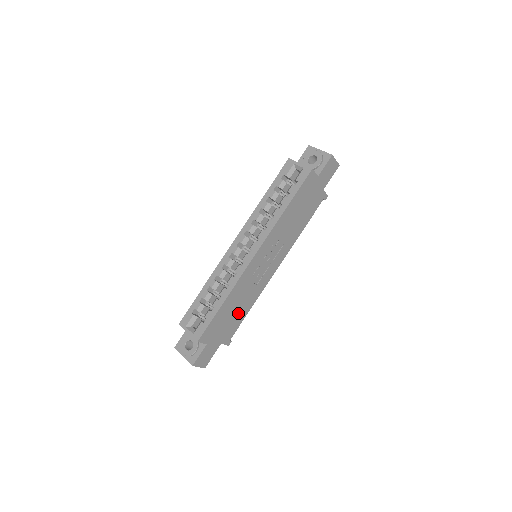
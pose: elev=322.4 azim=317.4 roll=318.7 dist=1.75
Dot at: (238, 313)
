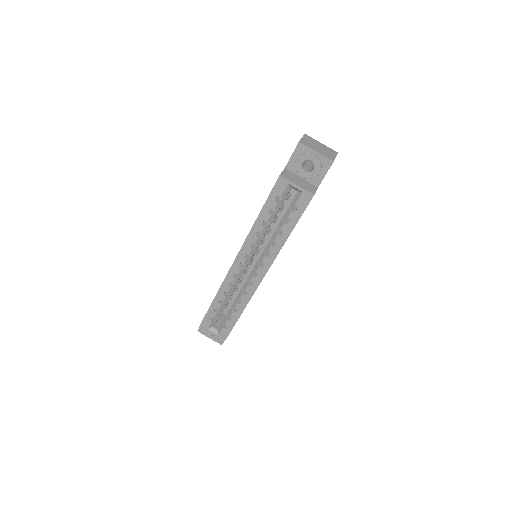
Dot at: occluded
